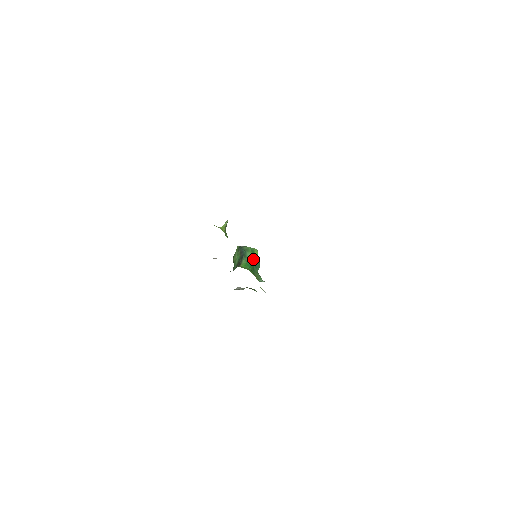
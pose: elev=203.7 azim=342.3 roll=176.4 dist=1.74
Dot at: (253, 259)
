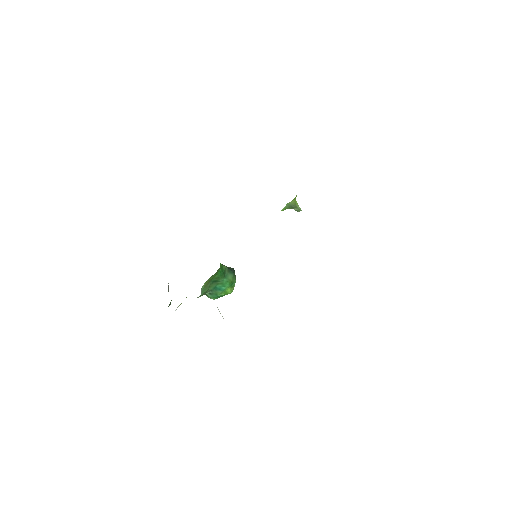
Dot at: (226, 282)
